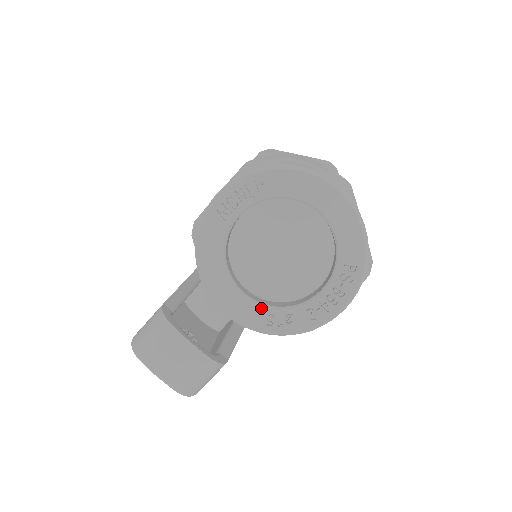
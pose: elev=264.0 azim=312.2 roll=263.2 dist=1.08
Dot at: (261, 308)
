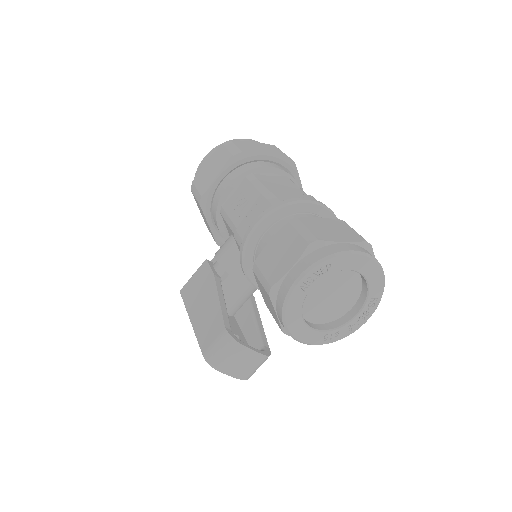
Dot at: (321, 333)
